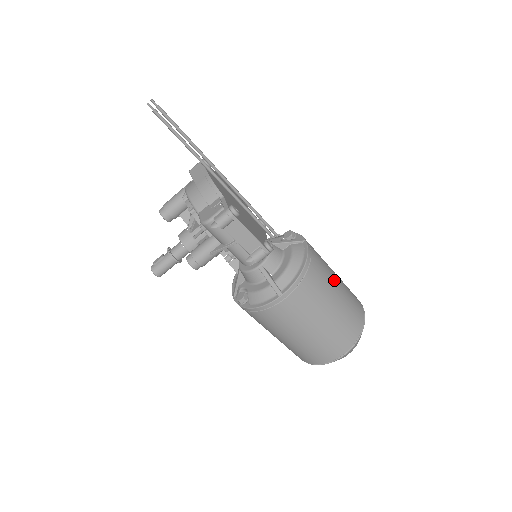
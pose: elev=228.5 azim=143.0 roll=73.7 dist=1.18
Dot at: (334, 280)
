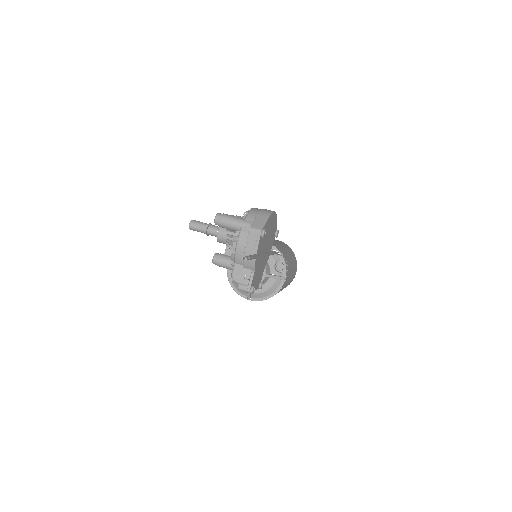
Dot at: (285, 286)
